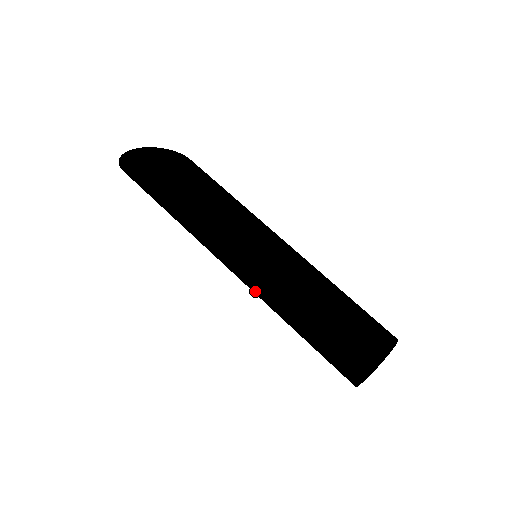
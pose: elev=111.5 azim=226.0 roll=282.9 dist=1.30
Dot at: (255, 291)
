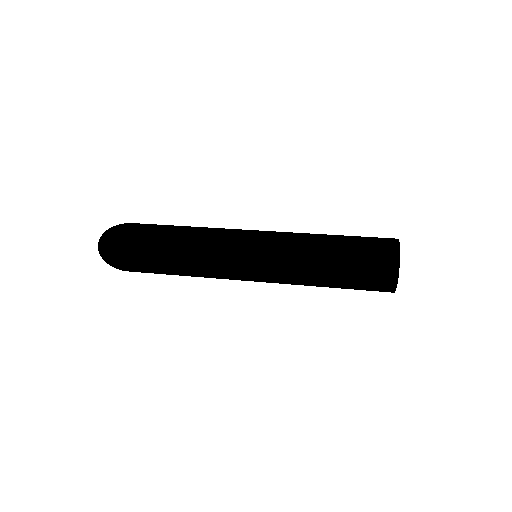
Dot at: (275, 260)
